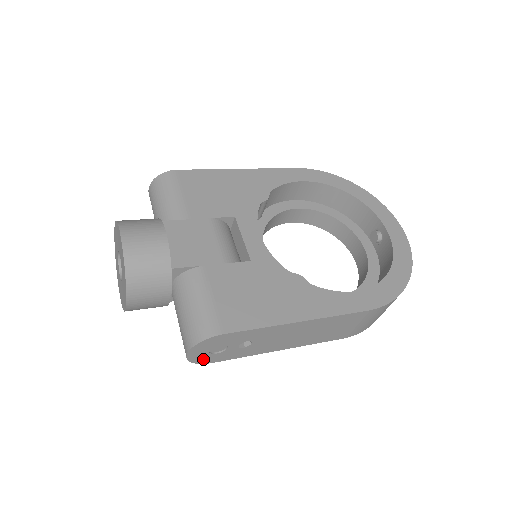
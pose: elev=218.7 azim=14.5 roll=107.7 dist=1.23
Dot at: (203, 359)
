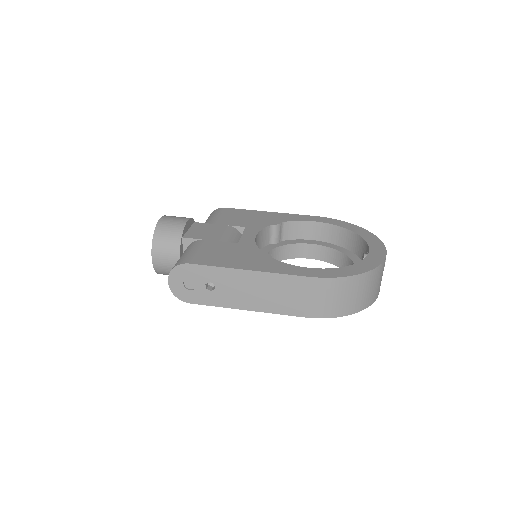
Dot at: (182, 294)
